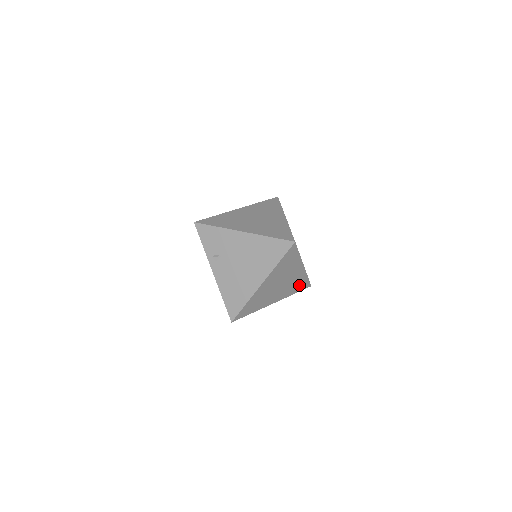
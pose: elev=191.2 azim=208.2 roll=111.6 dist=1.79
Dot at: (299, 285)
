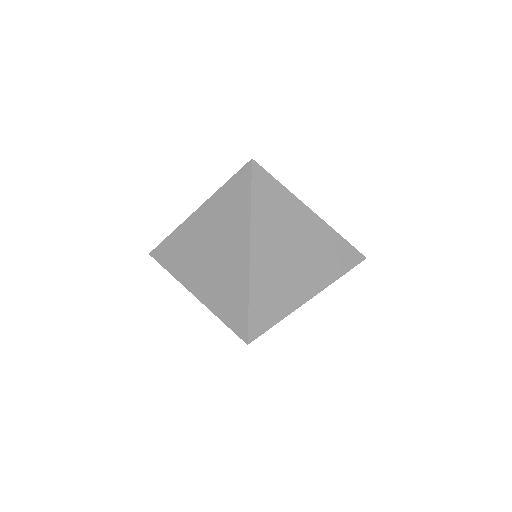
Dot at: occluded
